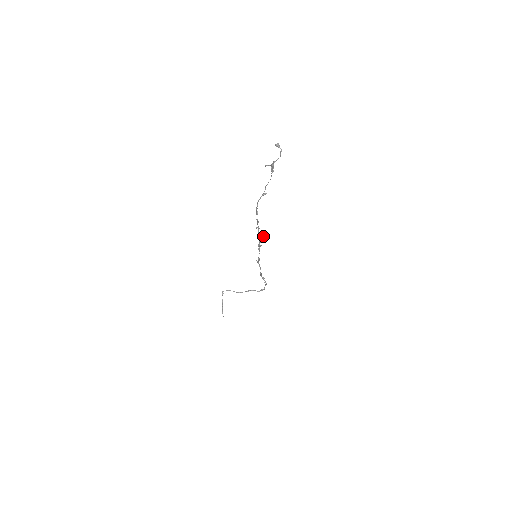
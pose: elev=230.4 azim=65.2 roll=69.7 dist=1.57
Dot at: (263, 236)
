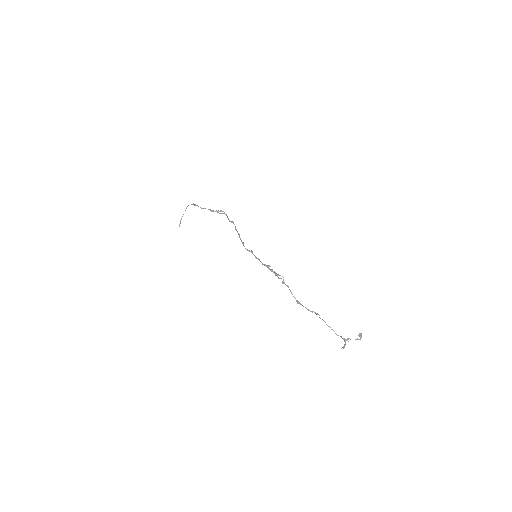
Dot at: (279, 275)
